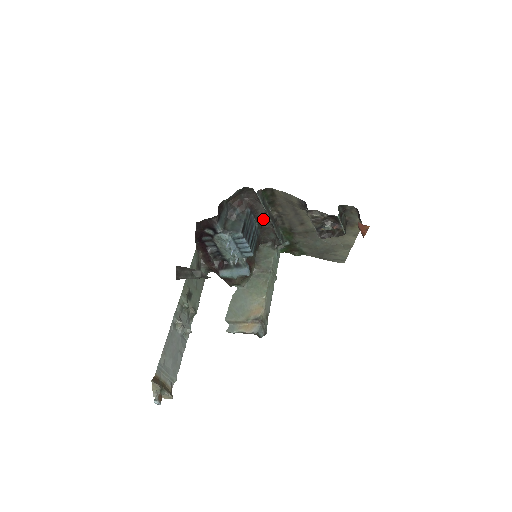
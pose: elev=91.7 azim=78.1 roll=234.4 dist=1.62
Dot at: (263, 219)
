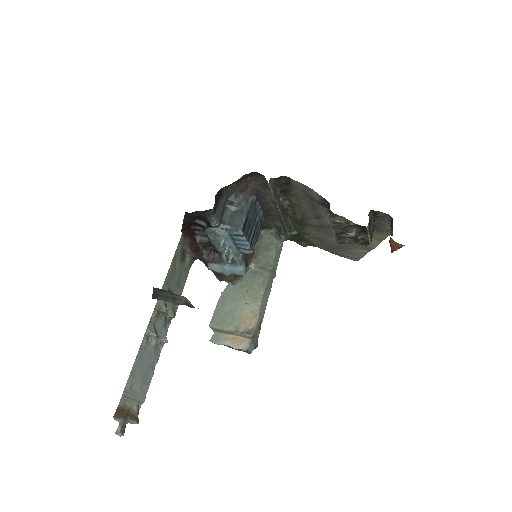
Dot at: (270, 206)
